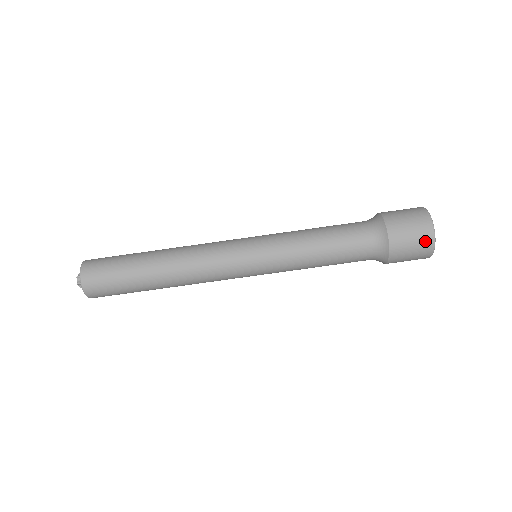
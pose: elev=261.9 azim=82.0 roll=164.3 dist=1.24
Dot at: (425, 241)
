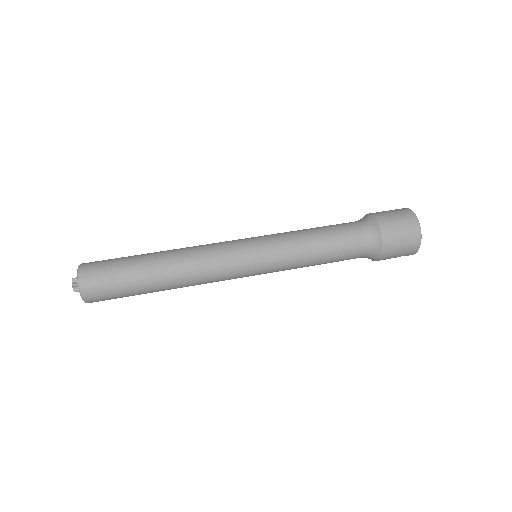
Dot at: (402, 210)
